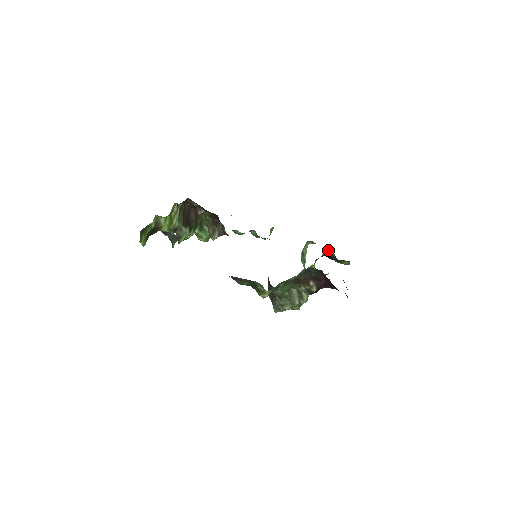
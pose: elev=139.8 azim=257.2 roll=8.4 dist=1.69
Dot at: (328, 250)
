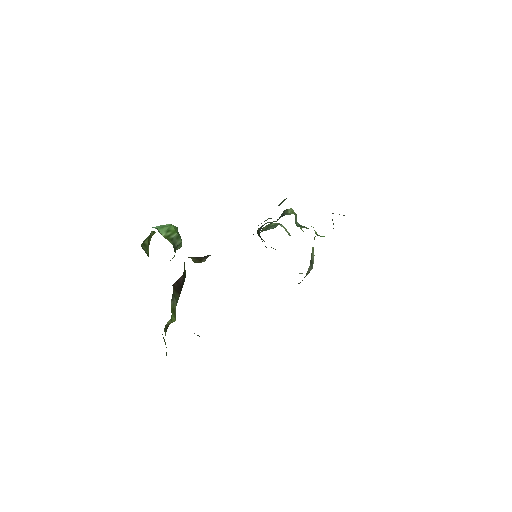
Dot at: occluded
